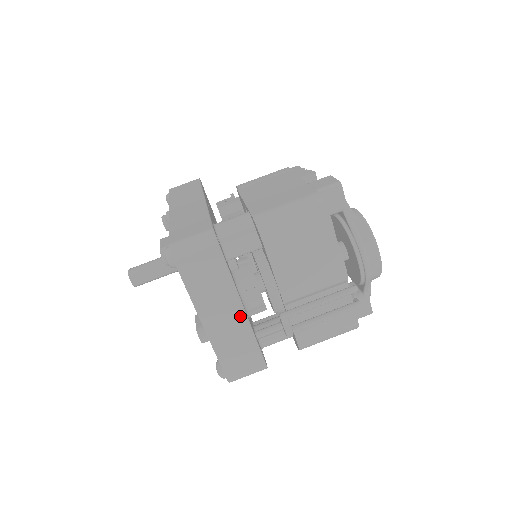
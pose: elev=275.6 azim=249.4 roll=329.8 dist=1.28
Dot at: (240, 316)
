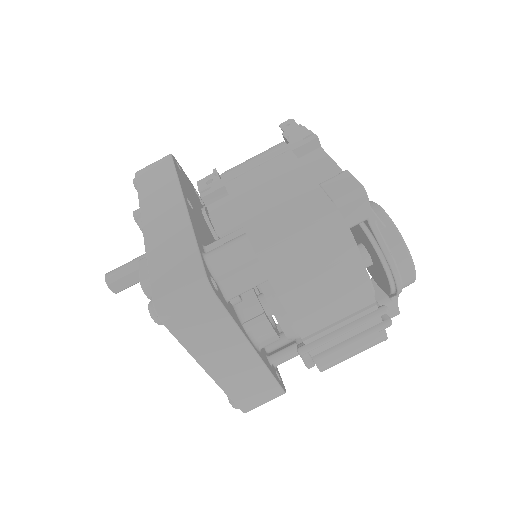
Dot at: (251, 358)
